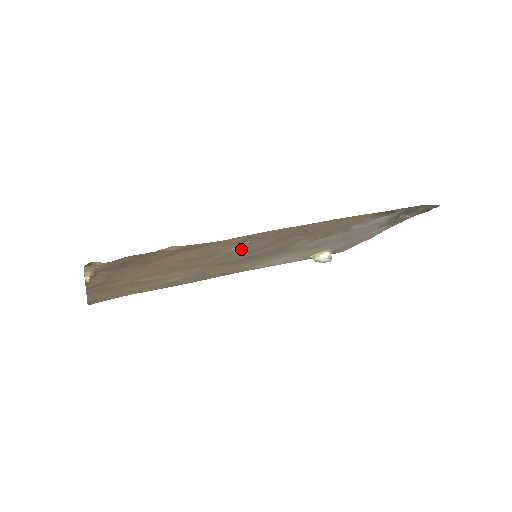
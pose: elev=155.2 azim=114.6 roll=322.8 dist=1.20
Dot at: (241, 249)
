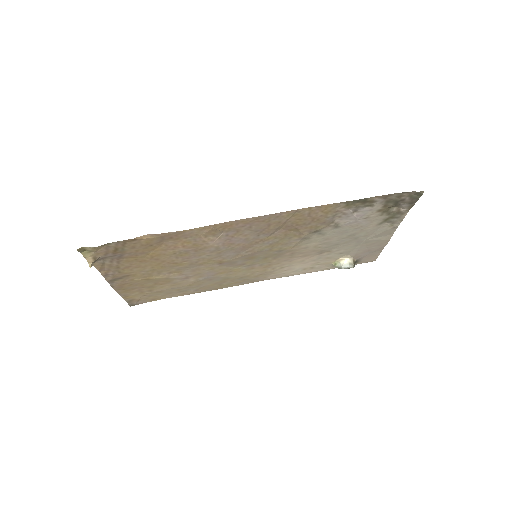
Dot at: (224, 243)
